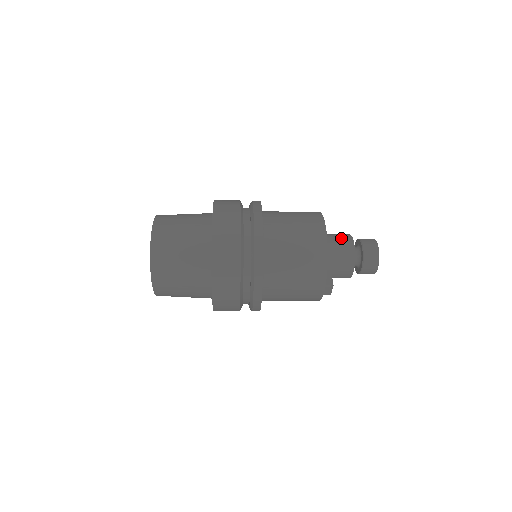
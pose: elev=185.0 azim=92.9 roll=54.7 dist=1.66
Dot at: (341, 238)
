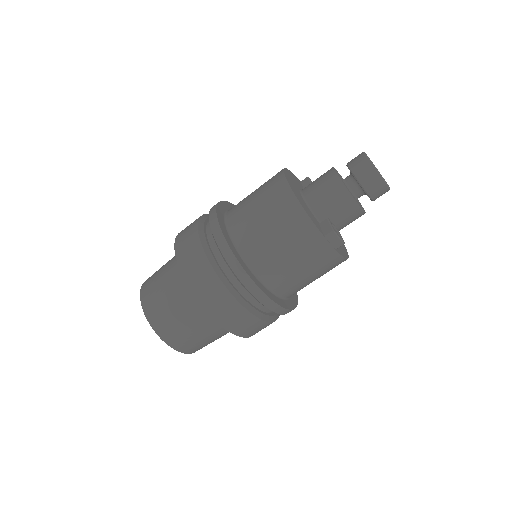
Dot at: (321, 177)
